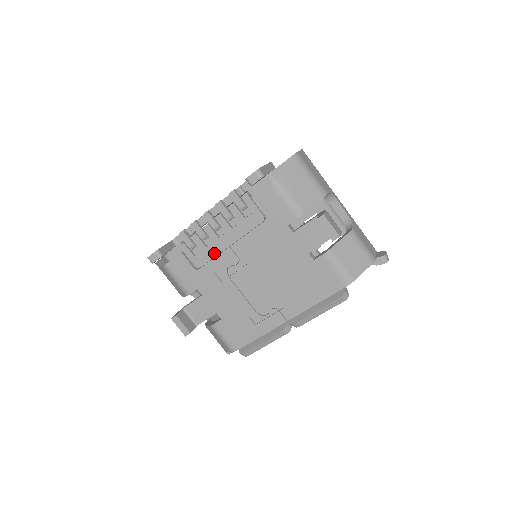
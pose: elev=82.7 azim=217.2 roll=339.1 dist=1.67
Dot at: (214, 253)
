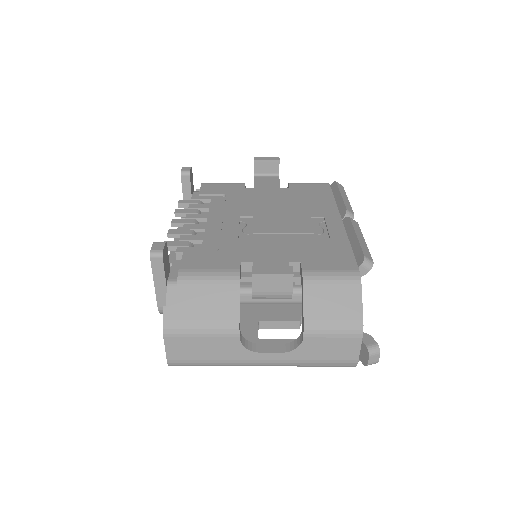
Dot at: (216, 233)
